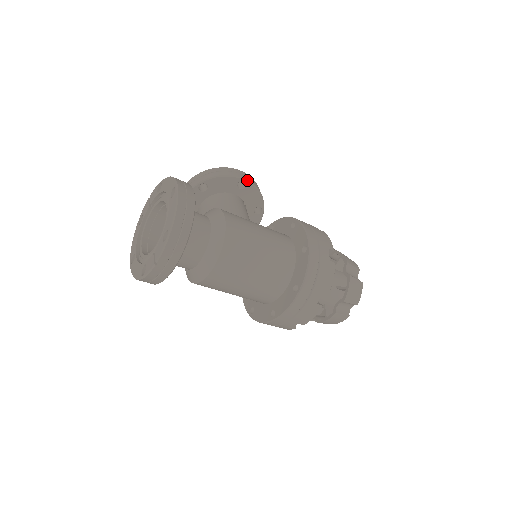
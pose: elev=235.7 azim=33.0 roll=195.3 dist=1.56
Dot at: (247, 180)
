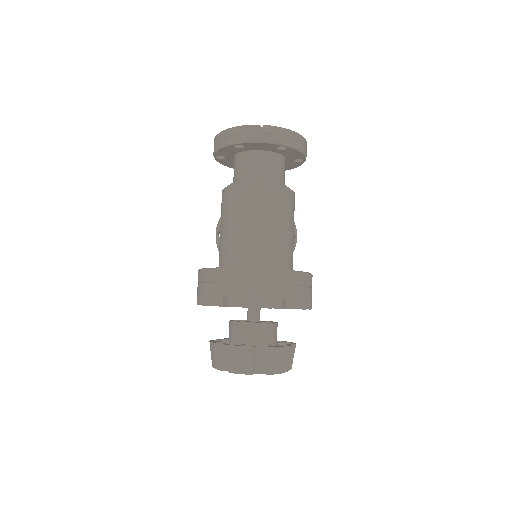
Dot at: occluded
